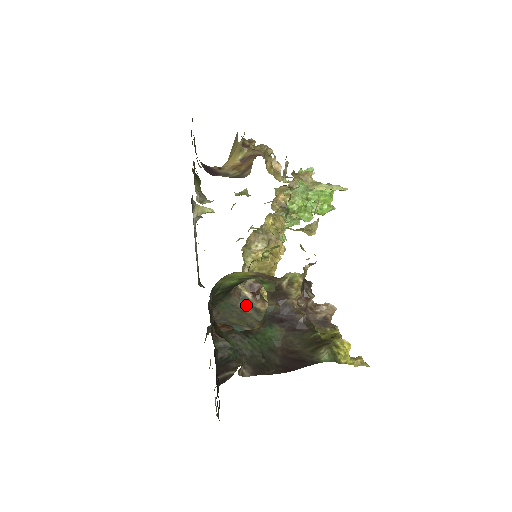
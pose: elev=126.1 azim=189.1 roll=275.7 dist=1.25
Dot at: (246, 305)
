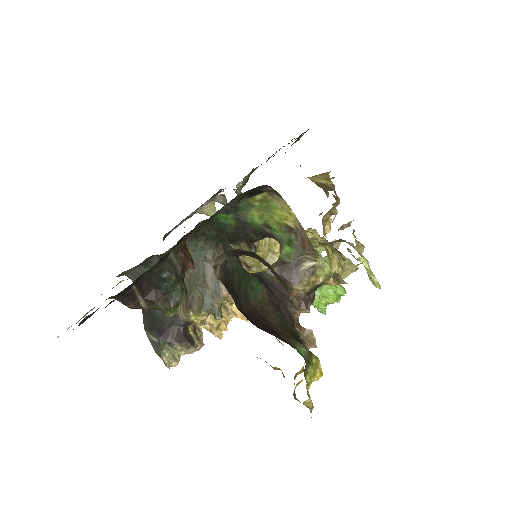
Dot at: occluded
